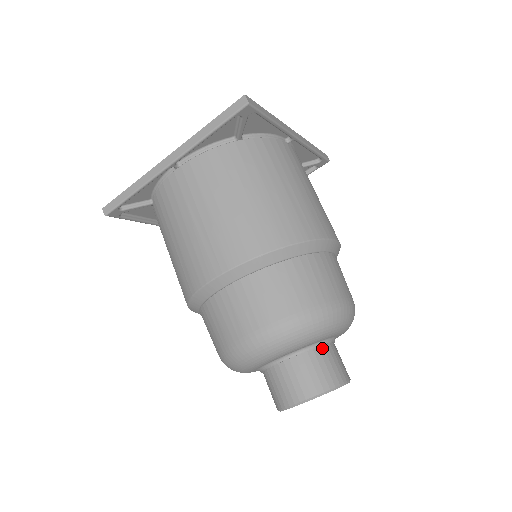
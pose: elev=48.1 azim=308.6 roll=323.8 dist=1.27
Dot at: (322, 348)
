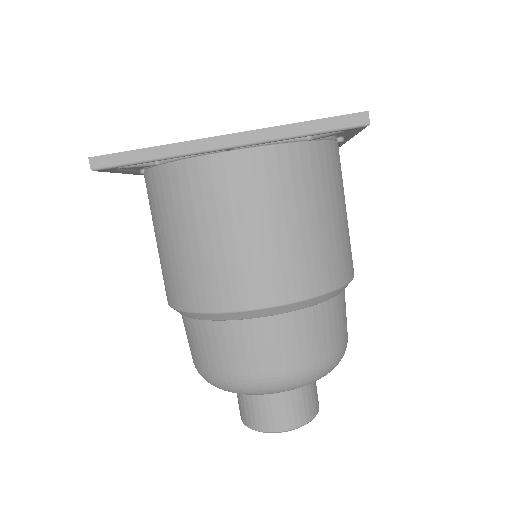
Dot at: occluded
